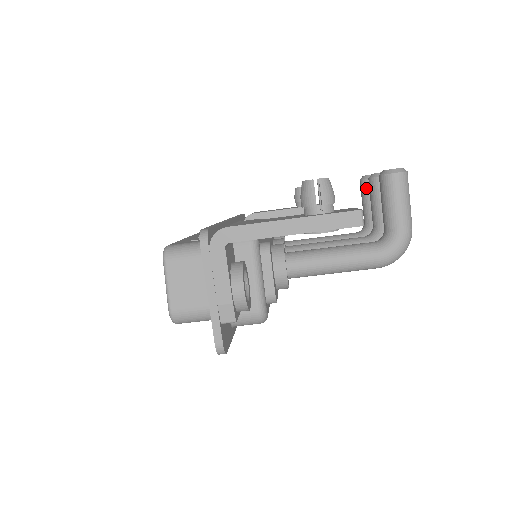
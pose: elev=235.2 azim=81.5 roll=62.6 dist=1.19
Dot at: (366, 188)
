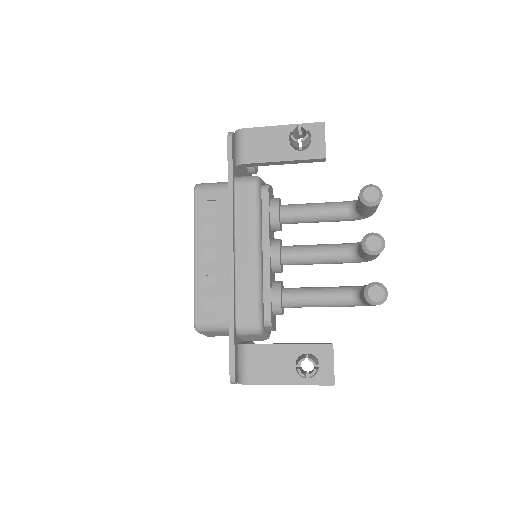
Dot at: (363, 207)
